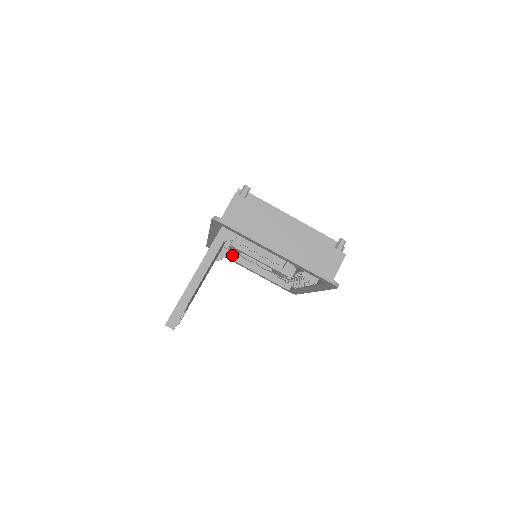
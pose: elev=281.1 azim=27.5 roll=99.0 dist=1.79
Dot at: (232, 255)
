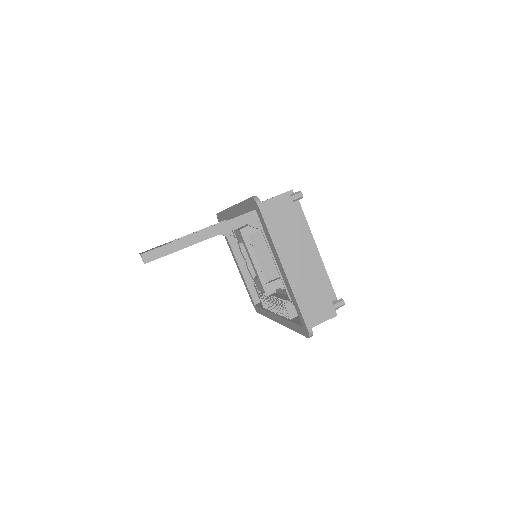
Dot at: (232, 238)
